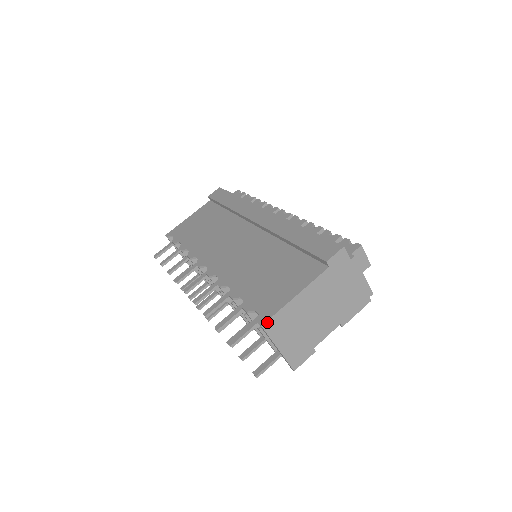
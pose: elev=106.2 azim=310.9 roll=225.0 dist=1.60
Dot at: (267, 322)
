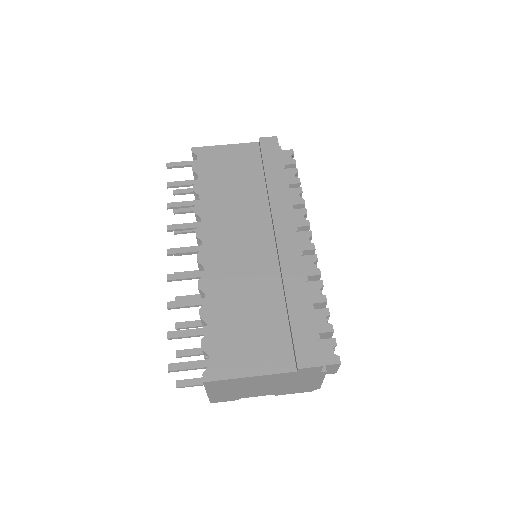
Dot at: (210, 382)
